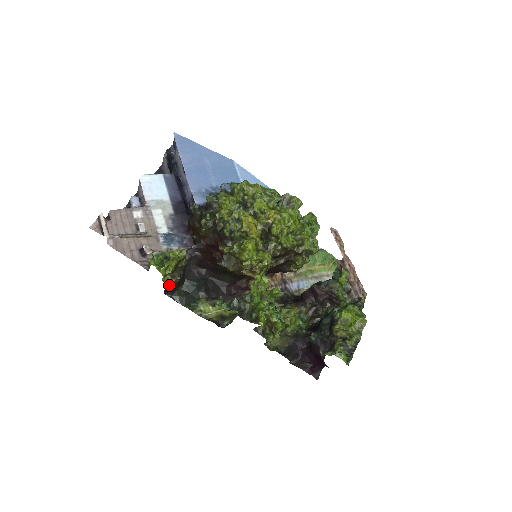
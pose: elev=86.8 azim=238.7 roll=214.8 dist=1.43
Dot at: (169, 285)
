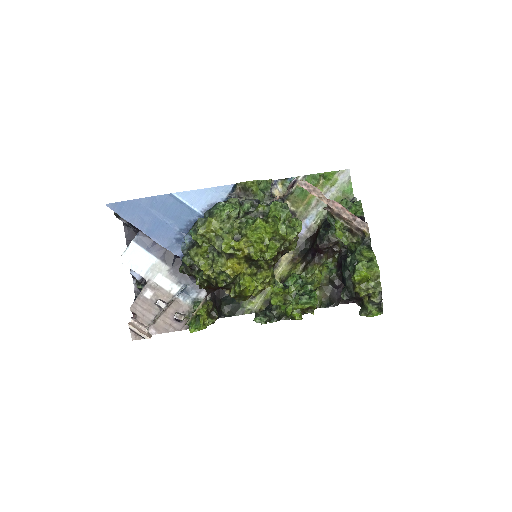
Dot at: (214, 322)
